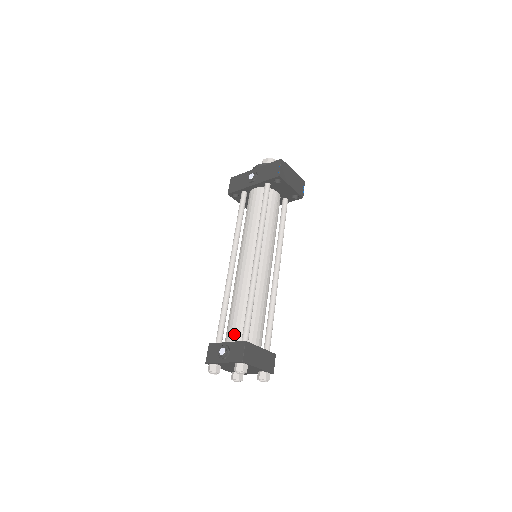
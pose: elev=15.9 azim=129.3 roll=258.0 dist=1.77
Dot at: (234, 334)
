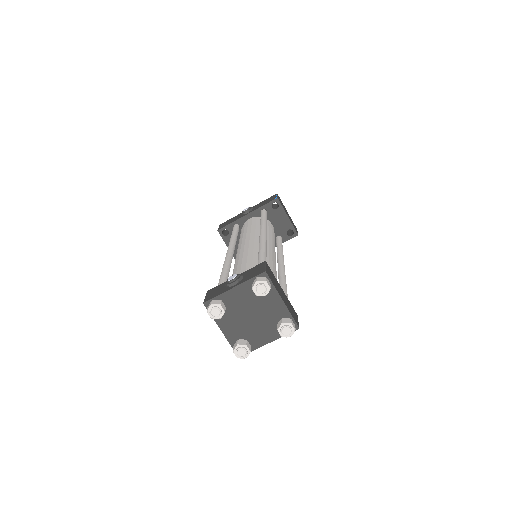
Dot at: occluded
